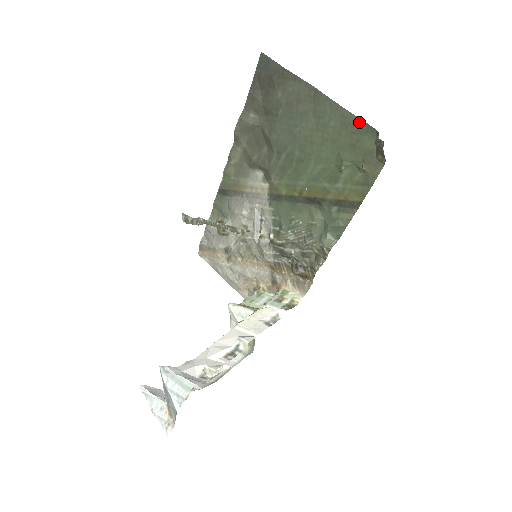
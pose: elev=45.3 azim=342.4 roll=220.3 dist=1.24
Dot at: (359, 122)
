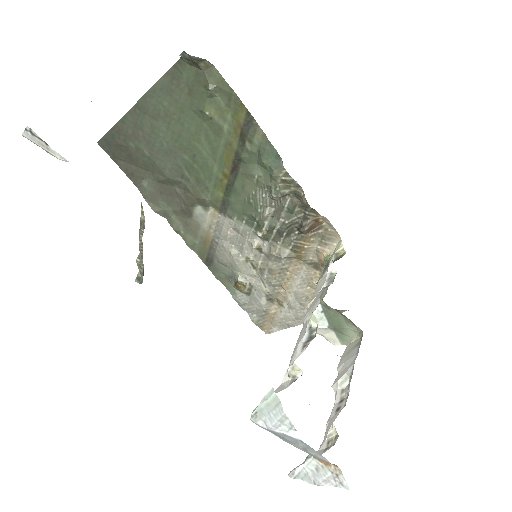
Dot at: (169, 74)
